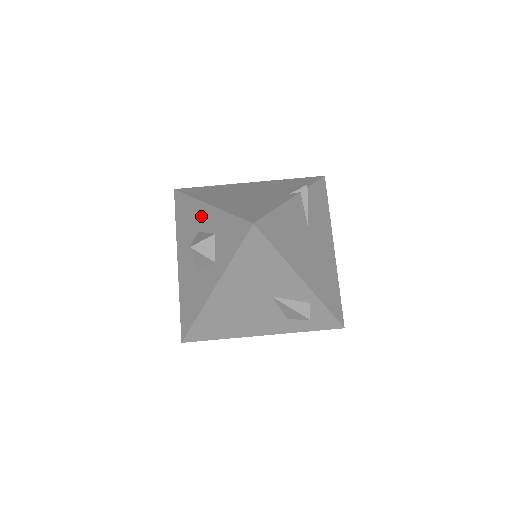
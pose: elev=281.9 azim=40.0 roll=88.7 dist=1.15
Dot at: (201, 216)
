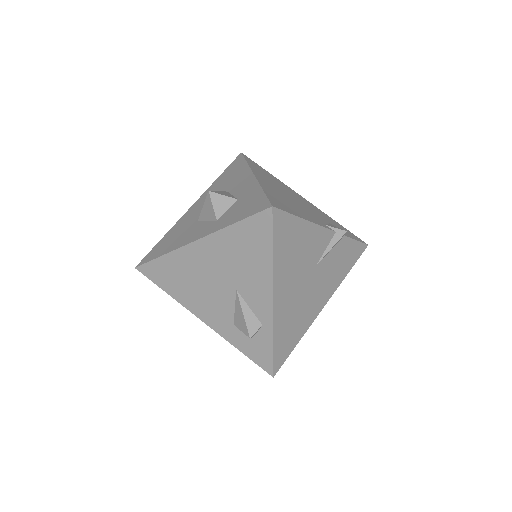
Dot at: (241, 181)
